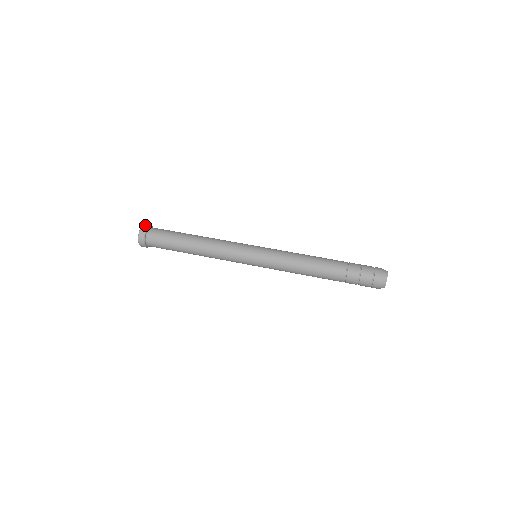
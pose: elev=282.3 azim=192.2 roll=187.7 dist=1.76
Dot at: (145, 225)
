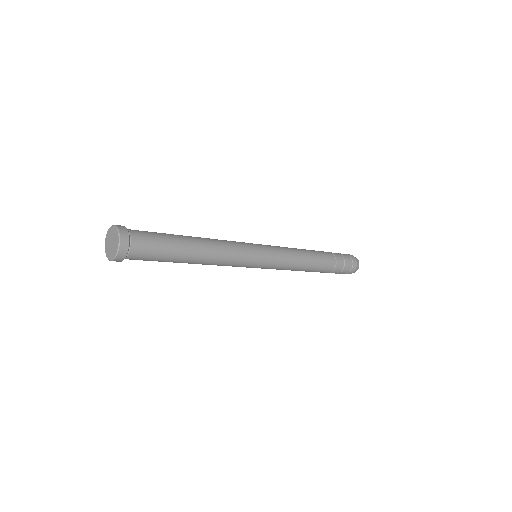
Dot at: (118, 225)
